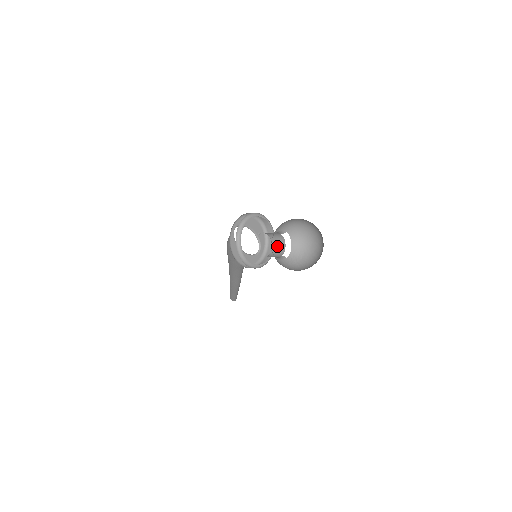
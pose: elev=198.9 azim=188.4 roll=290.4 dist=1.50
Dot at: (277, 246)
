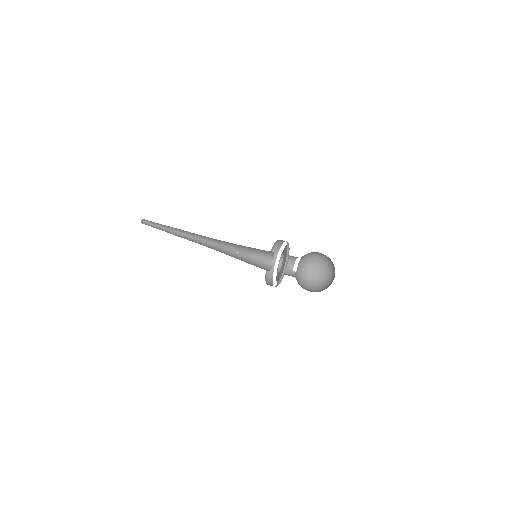
Dot at: occluded
